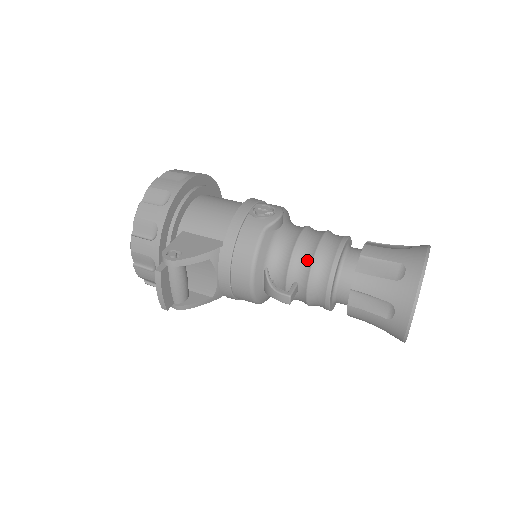
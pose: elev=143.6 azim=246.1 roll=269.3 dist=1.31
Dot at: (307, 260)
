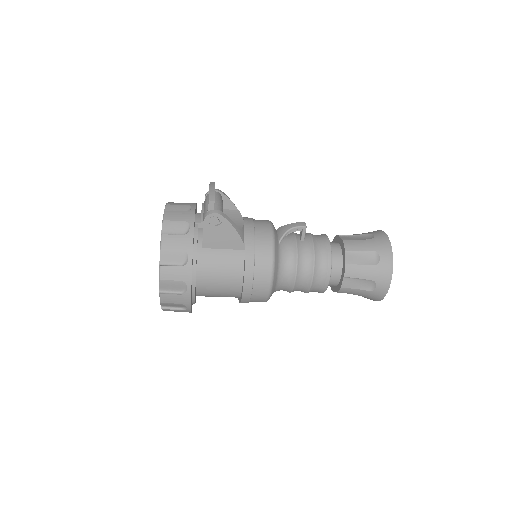
Dot at: occluded
